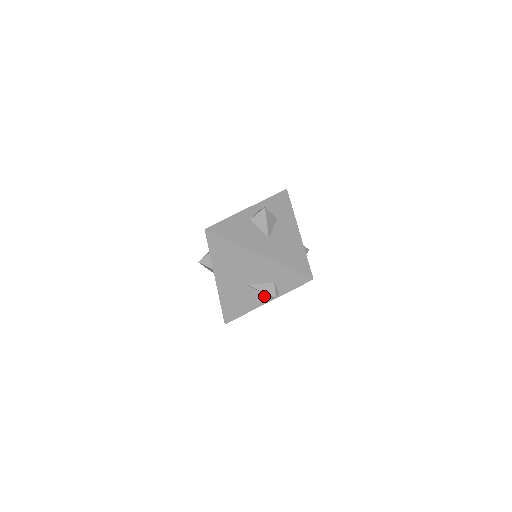
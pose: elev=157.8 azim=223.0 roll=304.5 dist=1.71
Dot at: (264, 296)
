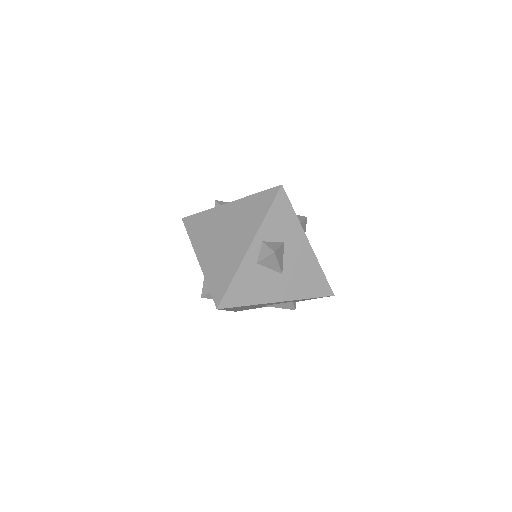
Dot at: occluded
